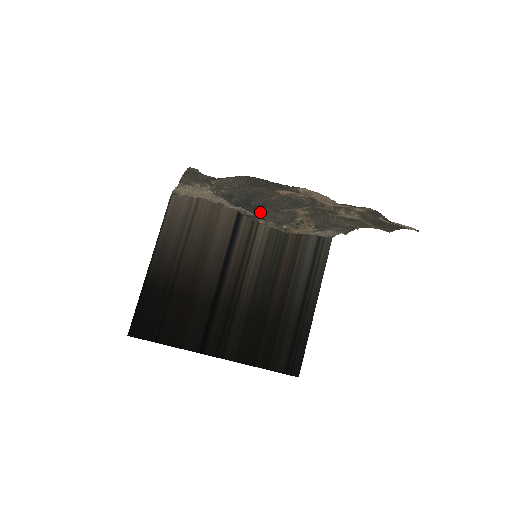
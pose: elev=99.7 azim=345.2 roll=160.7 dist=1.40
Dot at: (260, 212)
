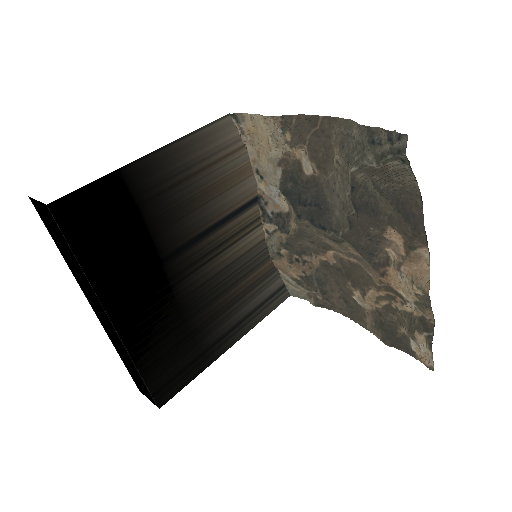
Dot at: (315, 223)
